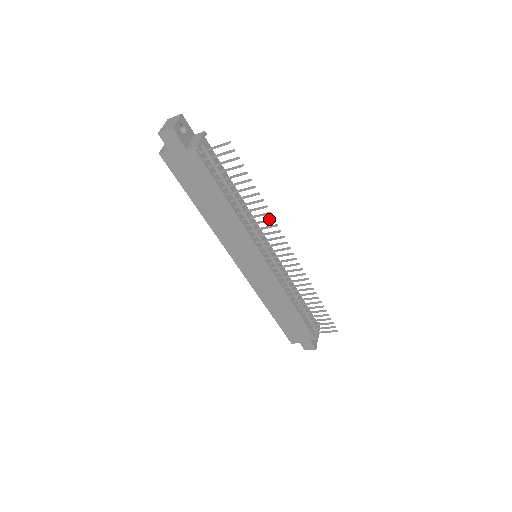
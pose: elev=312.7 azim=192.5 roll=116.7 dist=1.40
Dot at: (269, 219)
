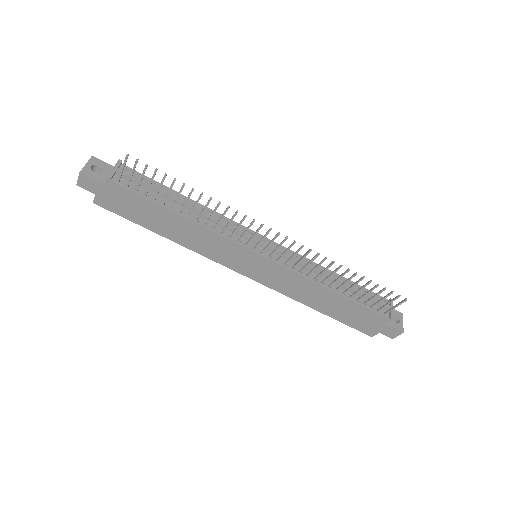
Dot at: (225, 210)
